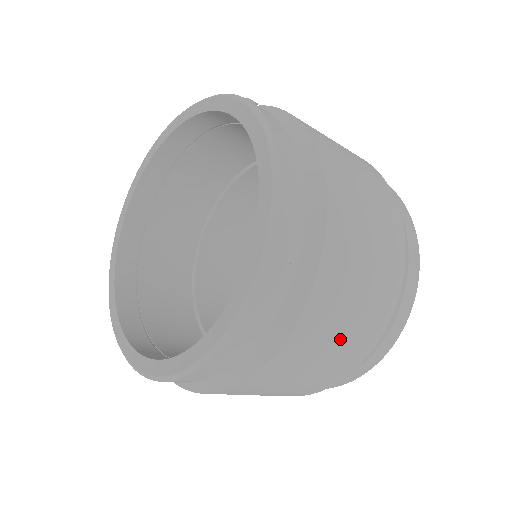
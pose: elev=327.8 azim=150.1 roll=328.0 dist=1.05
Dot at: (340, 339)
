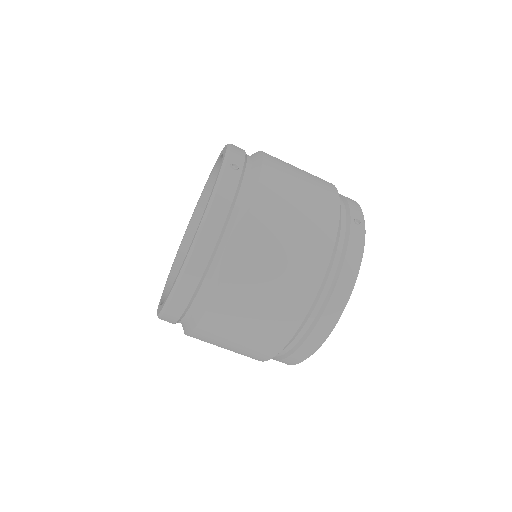
Dot at: (242, 339)
